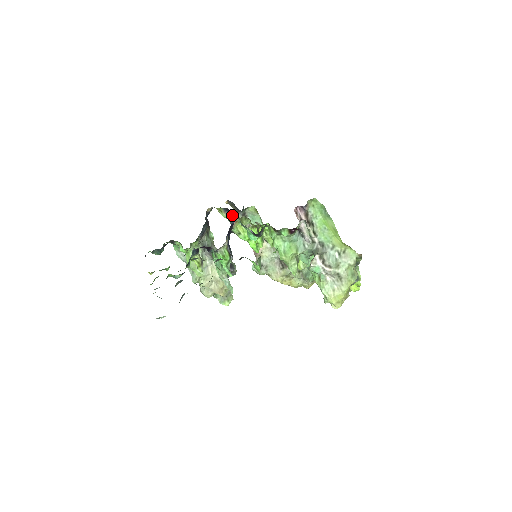
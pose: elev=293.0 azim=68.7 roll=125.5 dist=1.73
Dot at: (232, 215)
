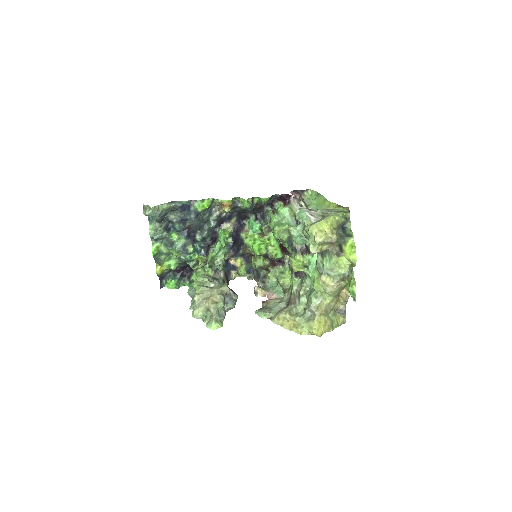
Dot at: (250, 265)
